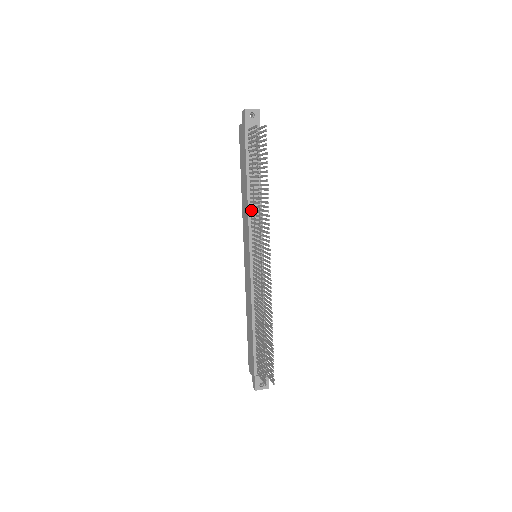
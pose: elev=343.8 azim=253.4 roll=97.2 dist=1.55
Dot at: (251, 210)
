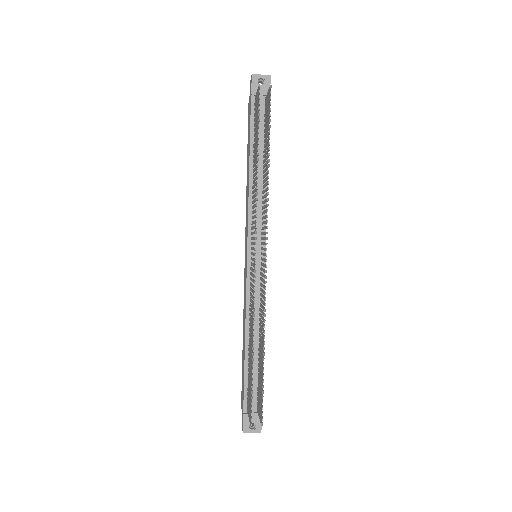
Dot at: (252, 196)
